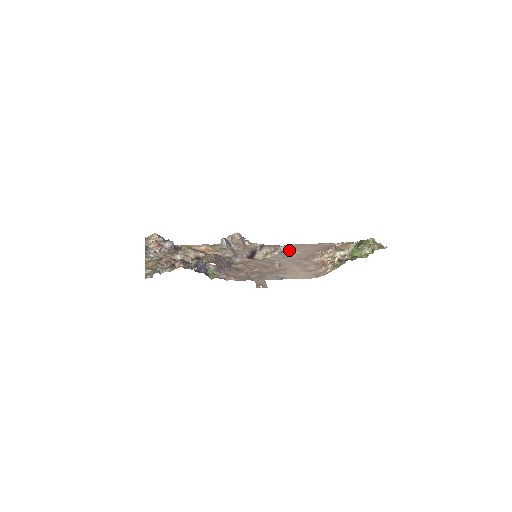
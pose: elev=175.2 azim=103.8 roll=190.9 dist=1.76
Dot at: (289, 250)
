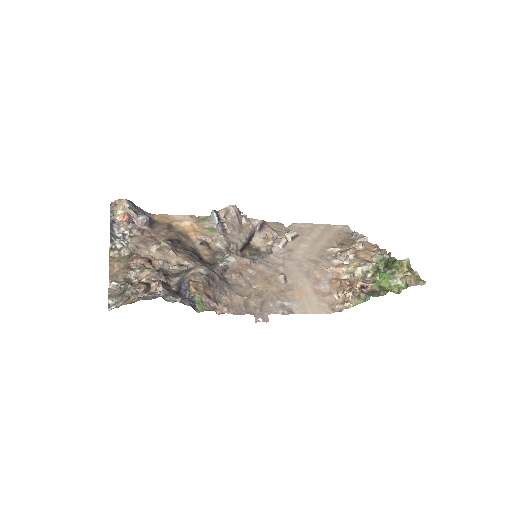
Dot at: (296, 239)
